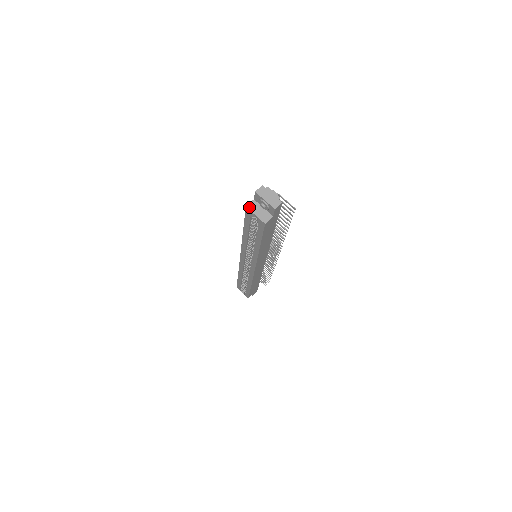
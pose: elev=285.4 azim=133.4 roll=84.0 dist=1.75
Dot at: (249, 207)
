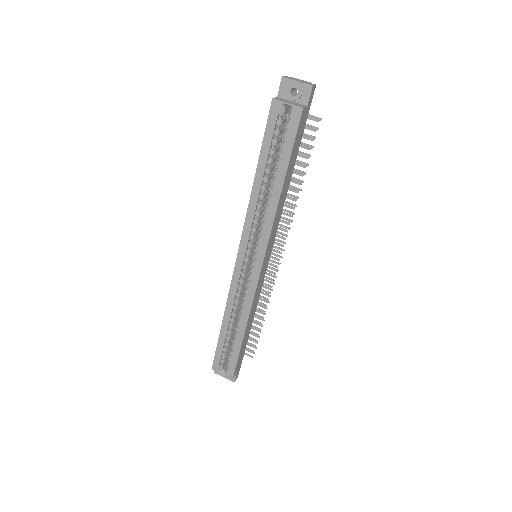
Dot at: (276, 99)
